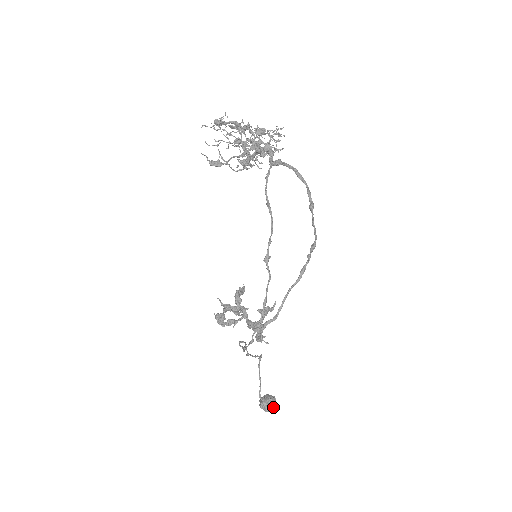
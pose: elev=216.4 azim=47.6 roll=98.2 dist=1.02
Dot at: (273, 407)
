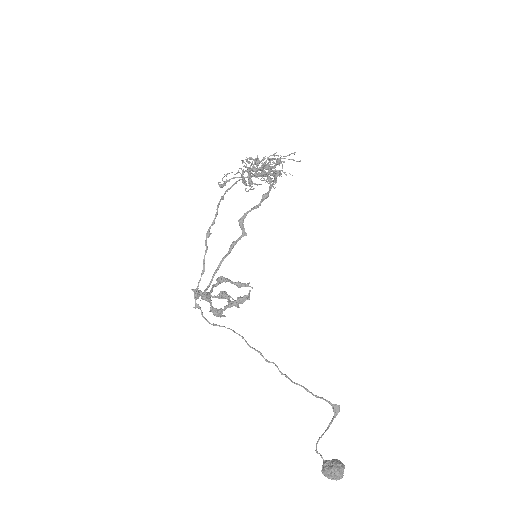
Dot at: (331, 472)
